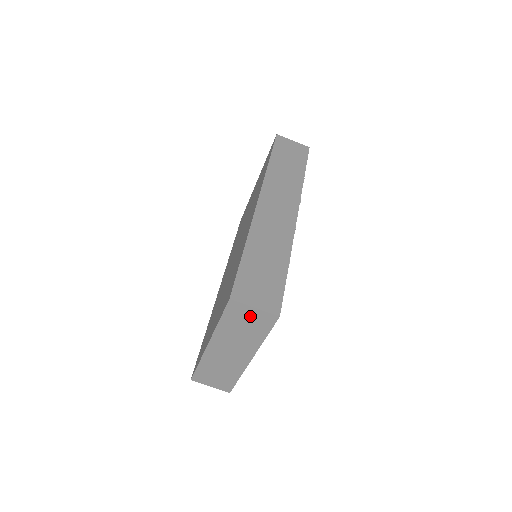
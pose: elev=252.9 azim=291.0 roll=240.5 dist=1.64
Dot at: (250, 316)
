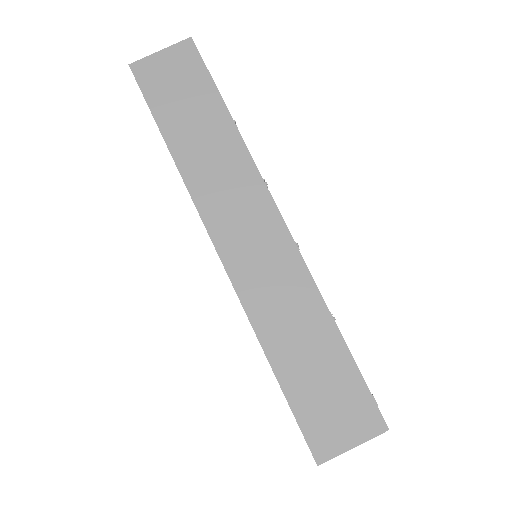
Dot at: occluded
